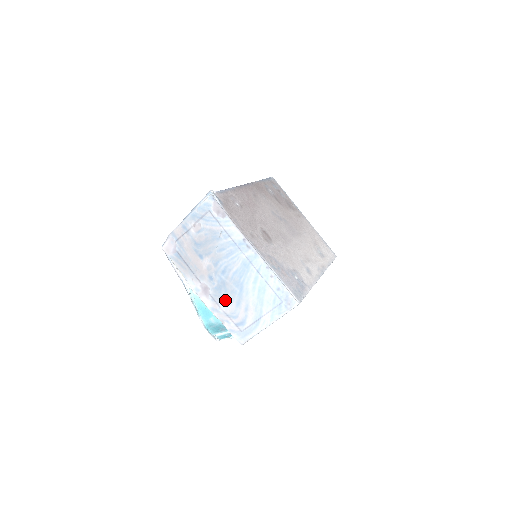
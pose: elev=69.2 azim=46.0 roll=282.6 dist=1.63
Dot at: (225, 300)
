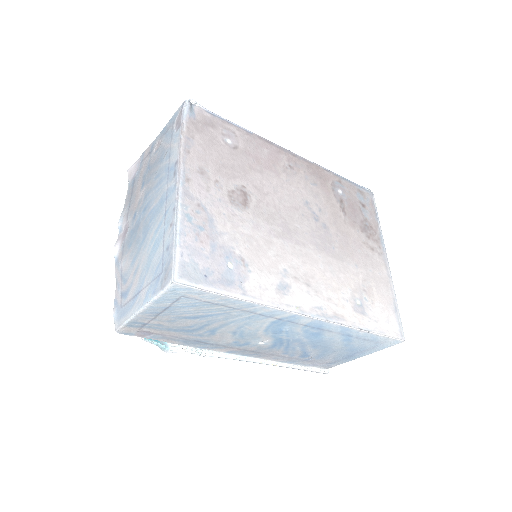
Dot at: (129, 251)
